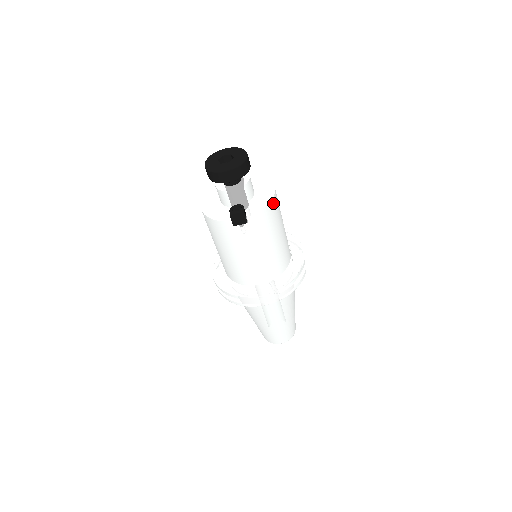
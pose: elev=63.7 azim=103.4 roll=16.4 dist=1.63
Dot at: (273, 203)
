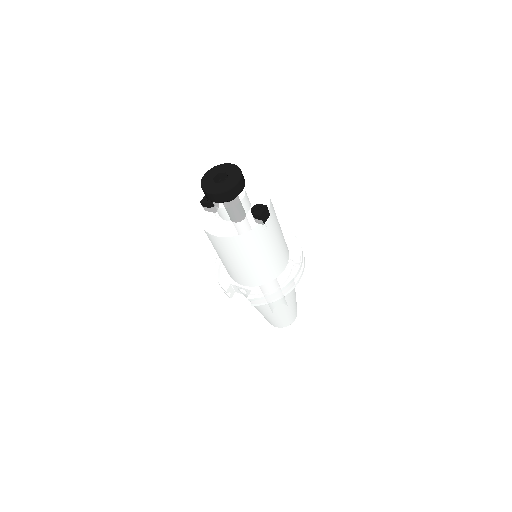
Dot at: occluded
